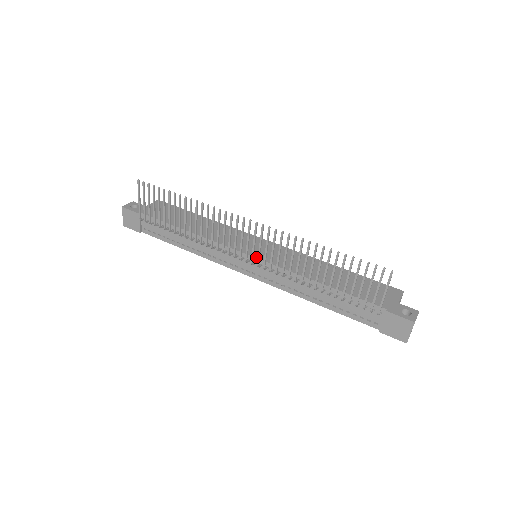
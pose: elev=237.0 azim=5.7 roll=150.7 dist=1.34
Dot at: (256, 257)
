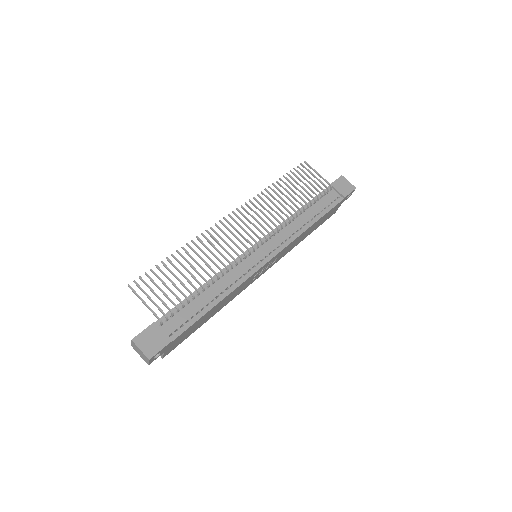
Dot at: (258, 242)
